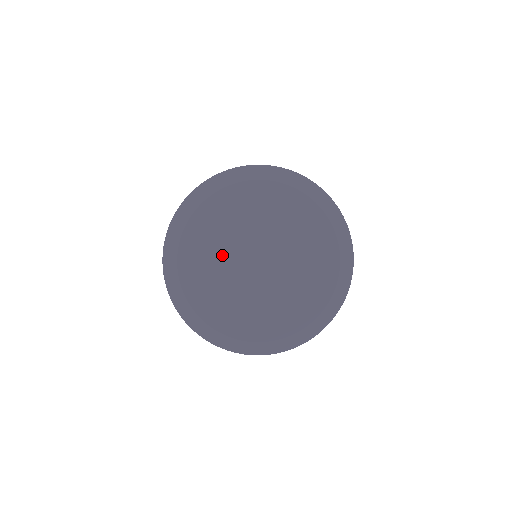
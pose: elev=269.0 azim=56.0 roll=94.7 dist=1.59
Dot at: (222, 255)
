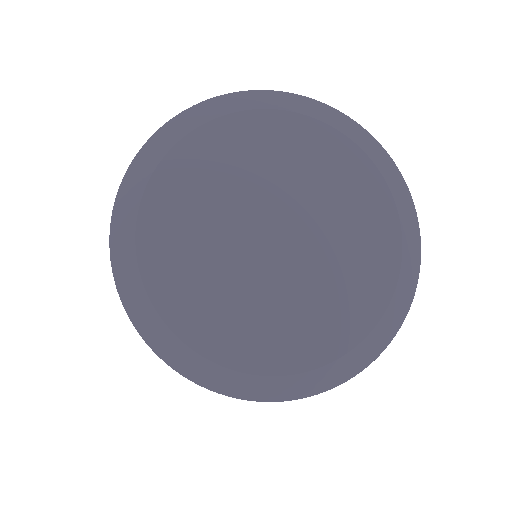
Dot at: (220, 205)
